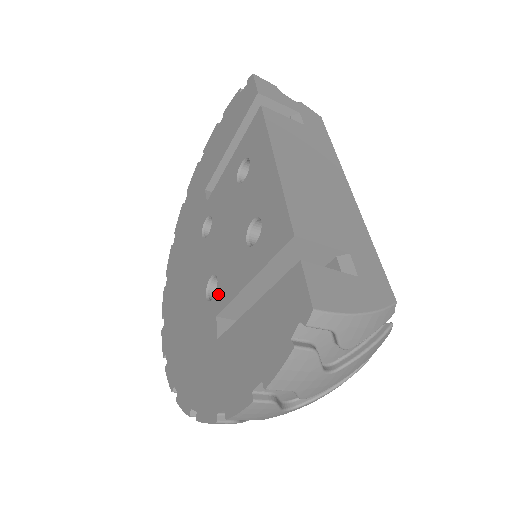
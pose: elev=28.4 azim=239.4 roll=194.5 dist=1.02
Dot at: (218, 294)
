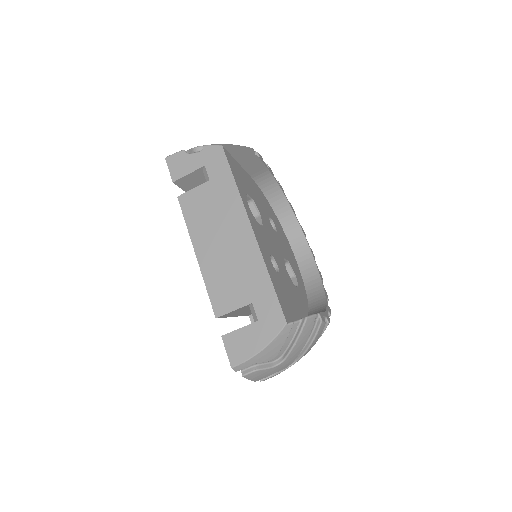
Dot at: occluded
